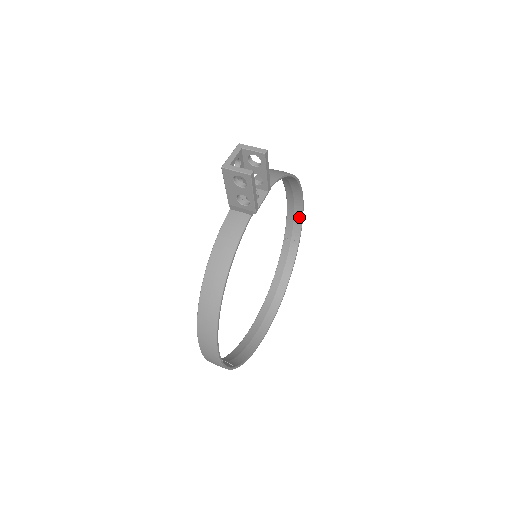
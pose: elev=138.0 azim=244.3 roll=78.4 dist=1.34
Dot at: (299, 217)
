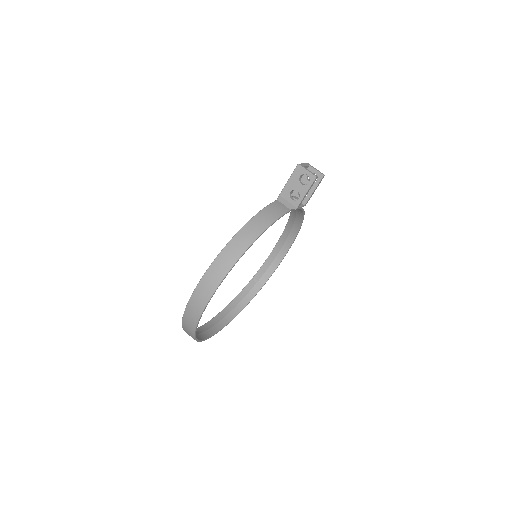
Dot at: (275, 266)
